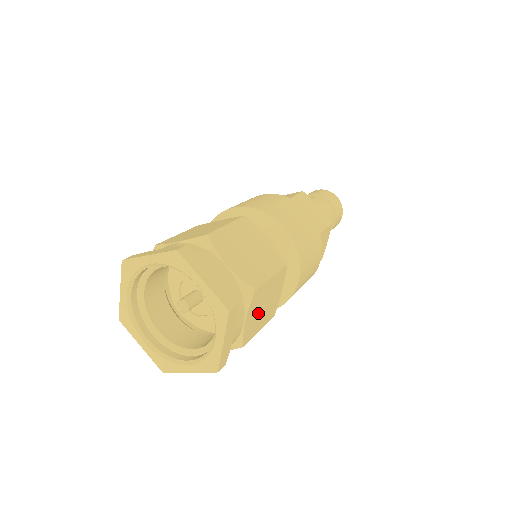
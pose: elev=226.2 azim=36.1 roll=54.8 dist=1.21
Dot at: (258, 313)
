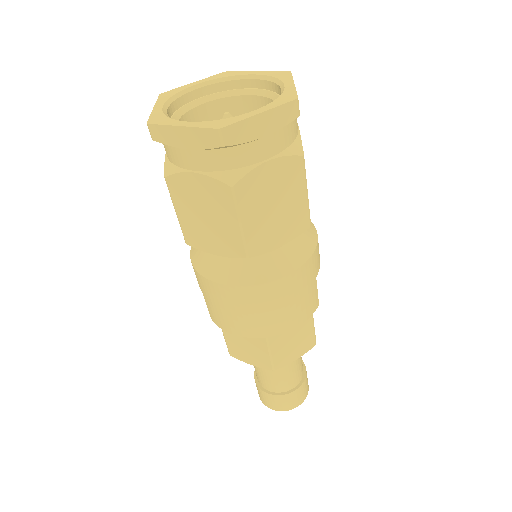
Dot at: (269, 194)
